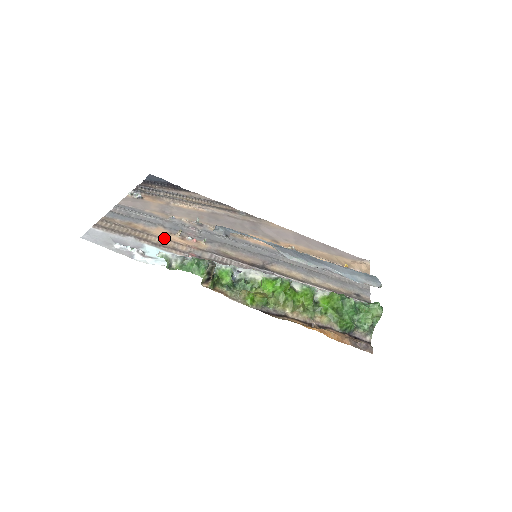
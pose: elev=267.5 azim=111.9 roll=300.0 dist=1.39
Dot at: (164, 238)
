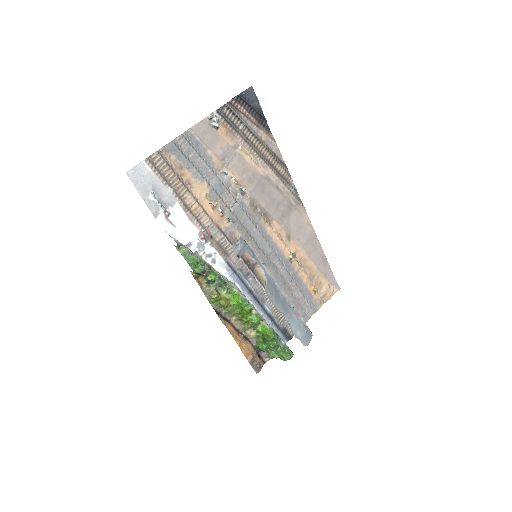
Dot at: (199, 200)
